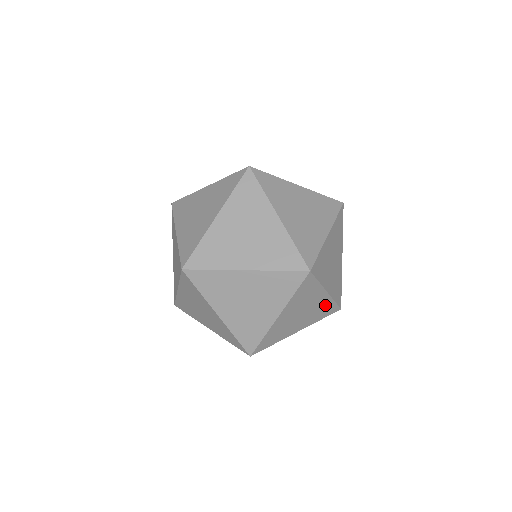
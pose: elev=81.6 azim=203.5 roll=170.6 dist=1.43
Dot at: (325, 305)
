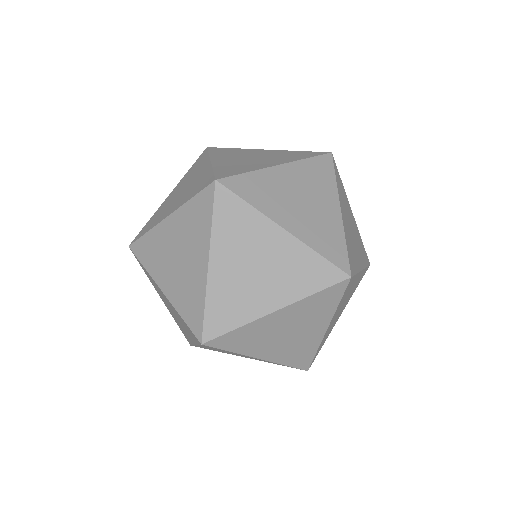
Dot at: (271, 362)
